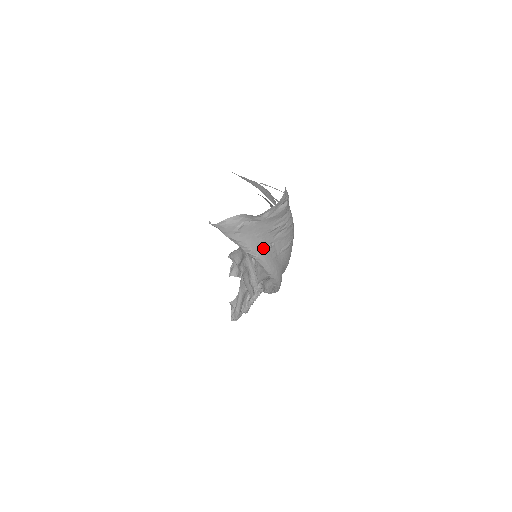
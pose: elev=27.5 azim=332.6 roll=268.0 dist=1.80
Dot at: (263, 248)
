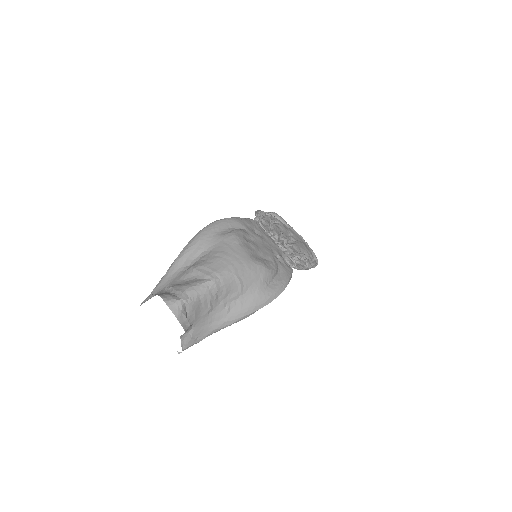
Dot at: (224, 318)
